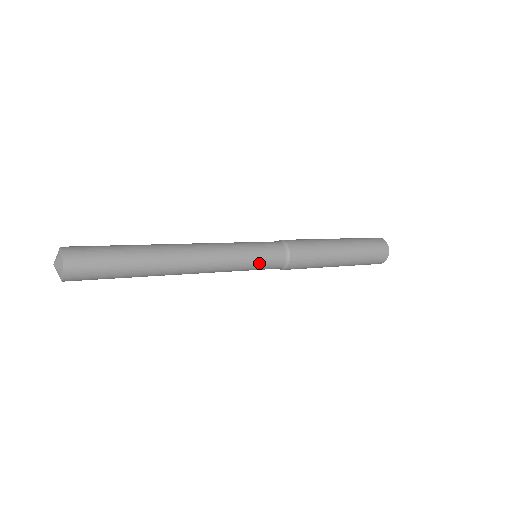
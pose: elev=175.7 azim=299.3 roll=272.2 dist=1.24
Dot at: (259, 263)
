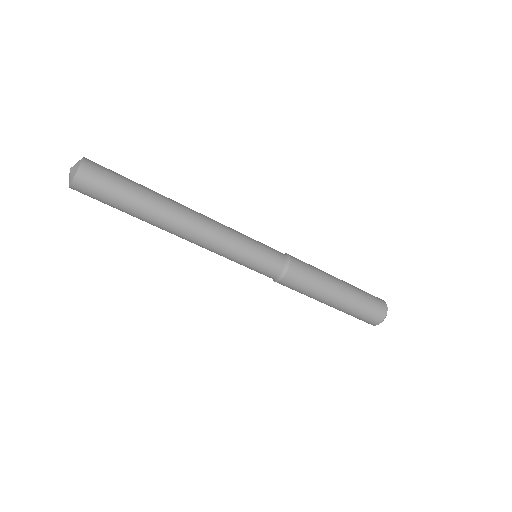
Dot at: (256, 261)
